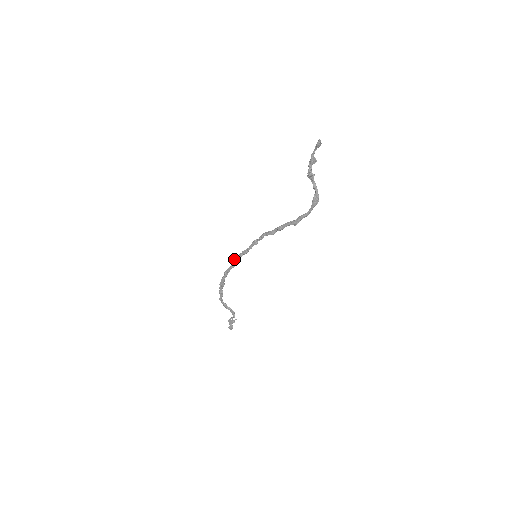
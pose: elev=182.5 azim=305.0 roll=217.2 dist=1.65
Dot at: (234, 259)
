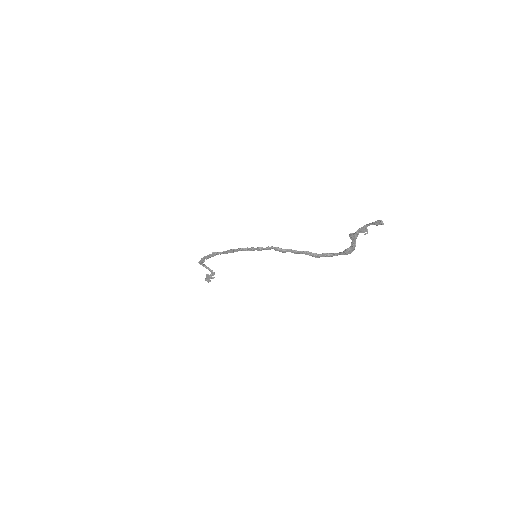
Dot at: (228, 250)
